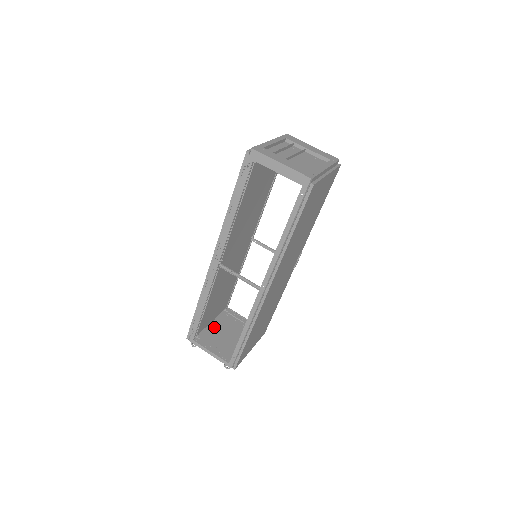
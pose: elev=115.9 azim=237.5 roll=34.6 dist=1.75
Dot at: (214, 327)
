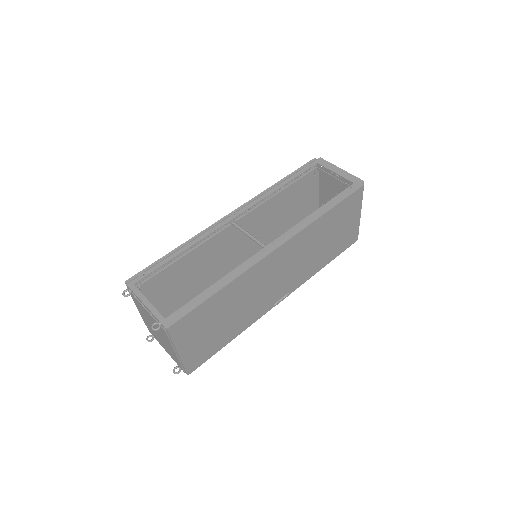
Dot at: (145, 318)
